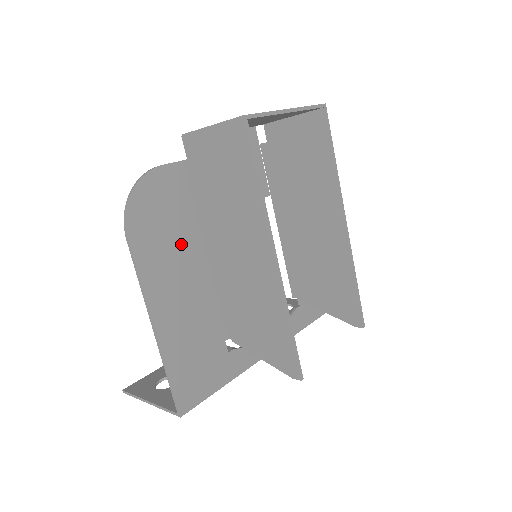
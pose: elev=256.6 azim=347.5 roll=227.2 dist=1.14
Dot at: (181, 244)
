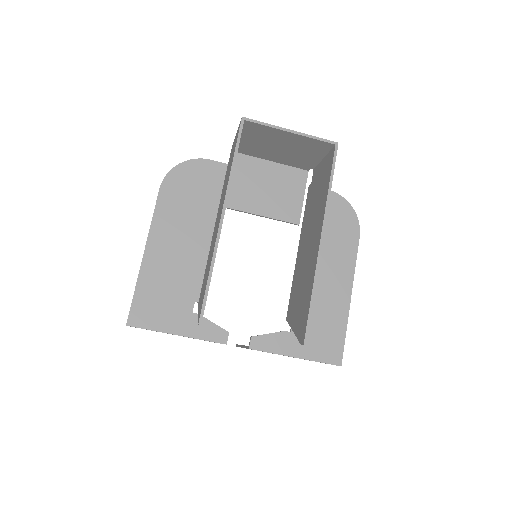
Dot at: (196, 213)
